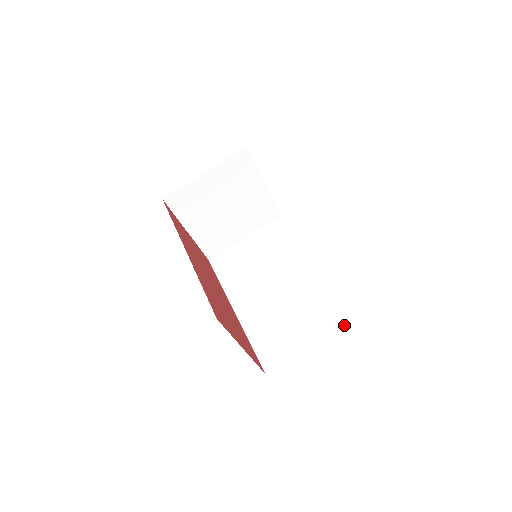
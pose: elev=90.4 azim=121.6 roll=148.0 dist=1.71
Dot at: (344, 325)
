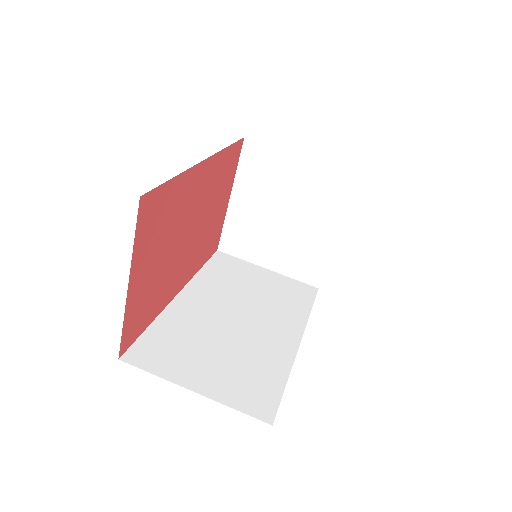
Dot at: (251, 414)
